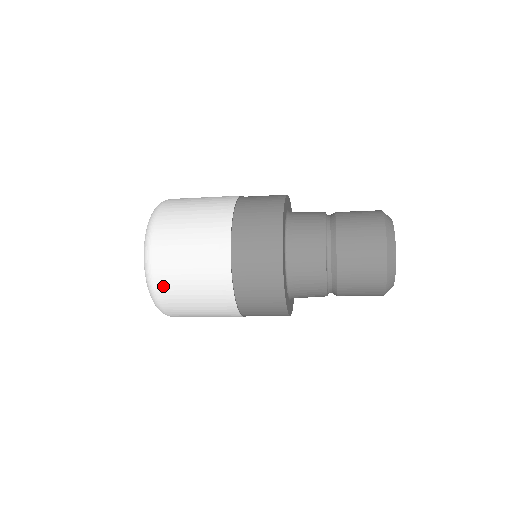
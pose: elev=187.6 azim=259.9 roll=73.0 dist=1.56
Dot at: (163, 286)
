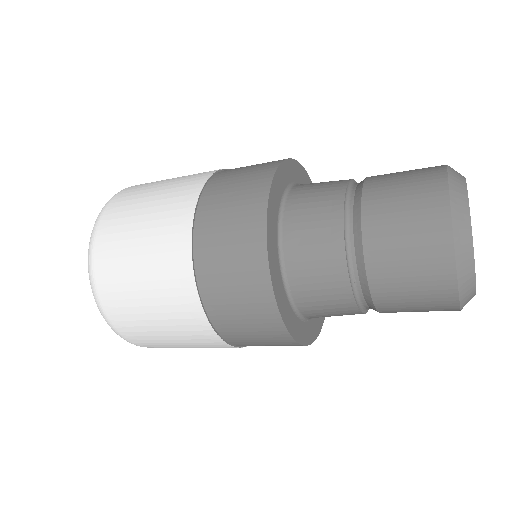
Dot at: (142, 343)
